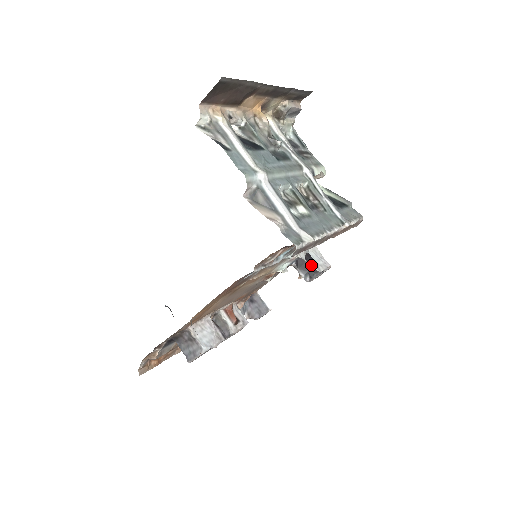
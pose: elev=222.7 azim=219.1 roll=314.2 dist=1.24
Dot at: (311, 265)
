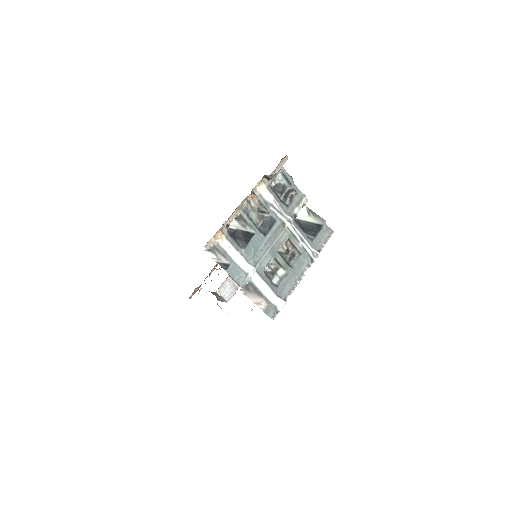
Dot at: occluded
